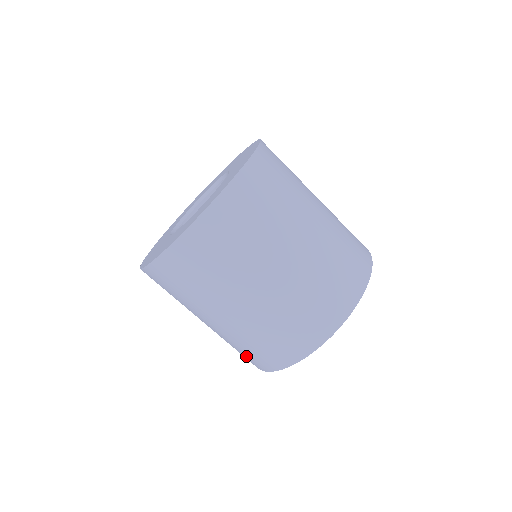
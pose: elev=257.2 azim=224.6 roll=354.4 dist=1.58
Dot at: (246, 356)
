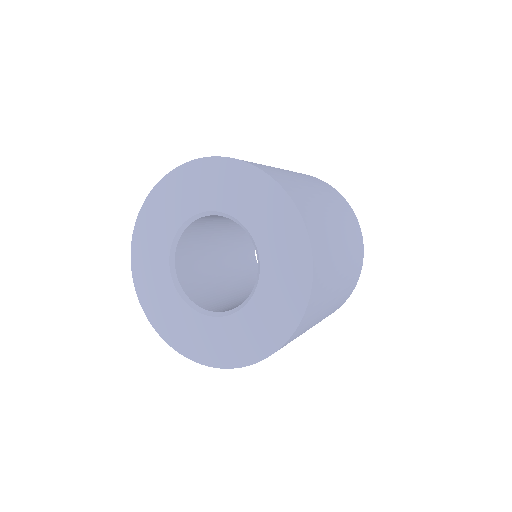
Dot at: occluded
